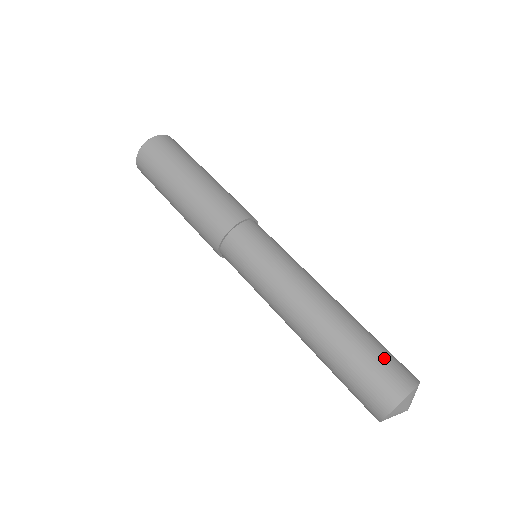
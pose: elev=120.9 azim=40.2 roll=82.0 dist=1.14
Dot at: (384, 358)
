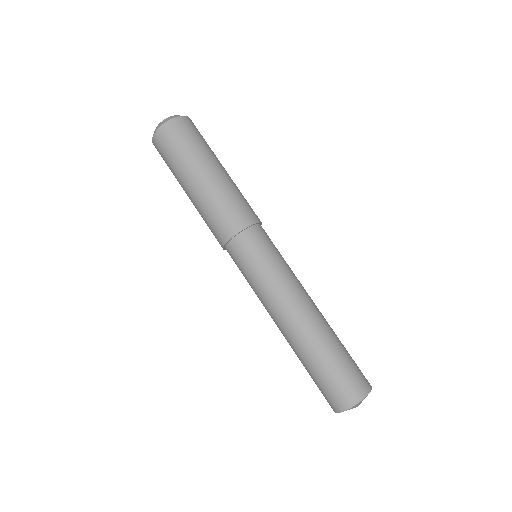
Dot at: (344, 372)
